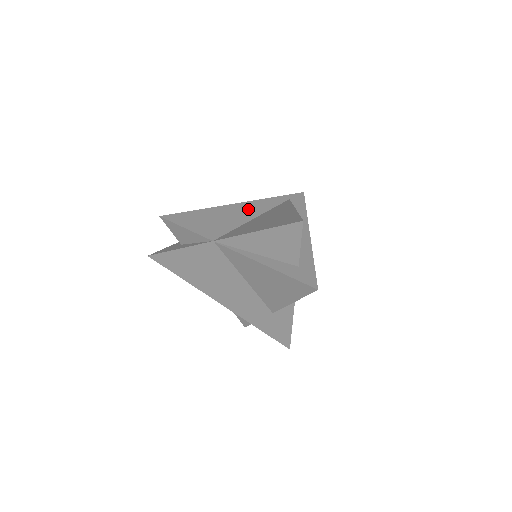
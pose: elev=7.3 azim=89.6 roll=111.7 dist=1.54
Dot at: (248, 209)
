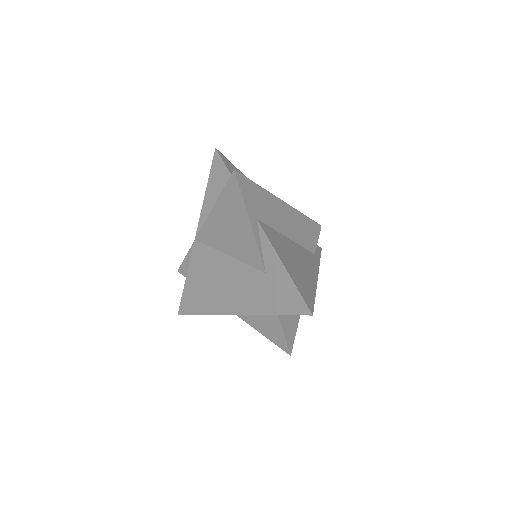
Dot at: occluded
